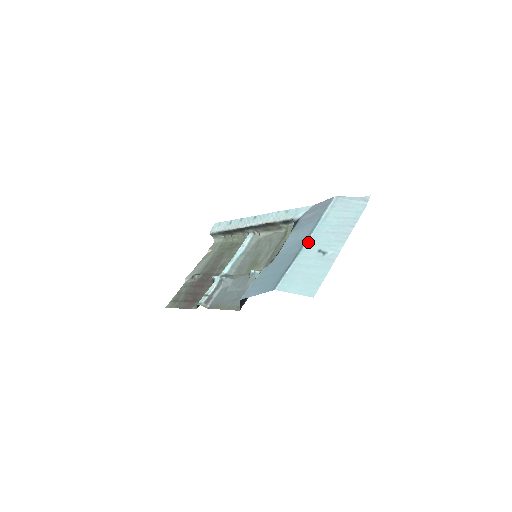
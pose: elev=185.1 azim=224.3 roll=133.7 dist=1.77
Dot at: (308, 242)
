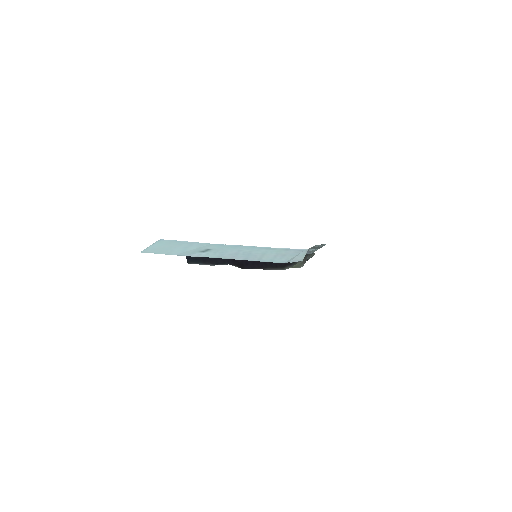
Dot at: (226, 245)
